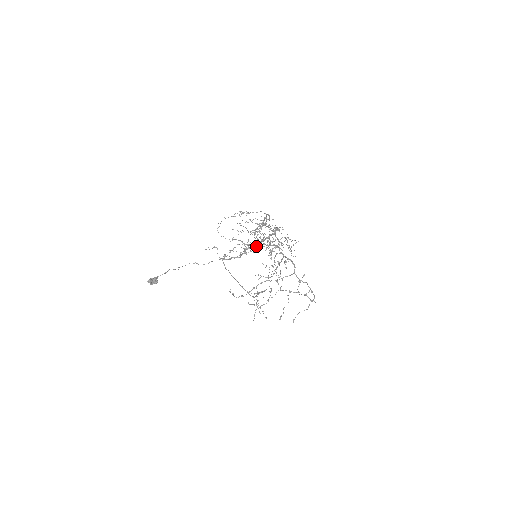
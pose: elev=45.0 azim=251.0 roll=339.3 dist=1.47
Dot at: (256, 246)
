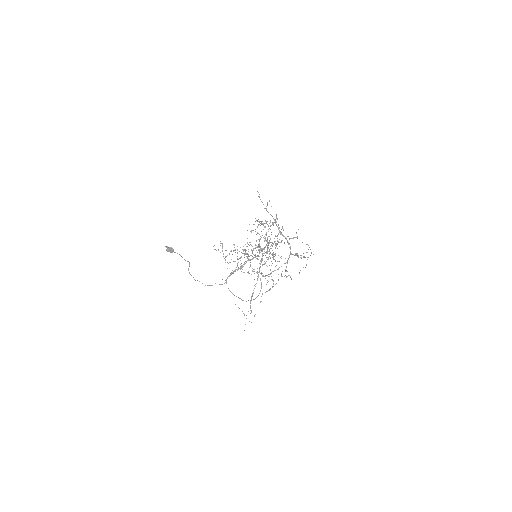
Dot at: occluded
